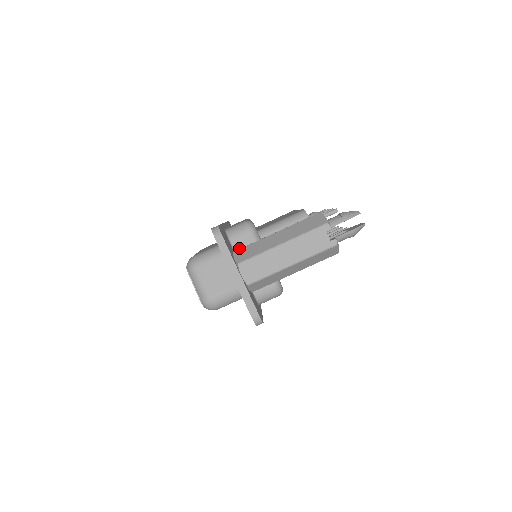
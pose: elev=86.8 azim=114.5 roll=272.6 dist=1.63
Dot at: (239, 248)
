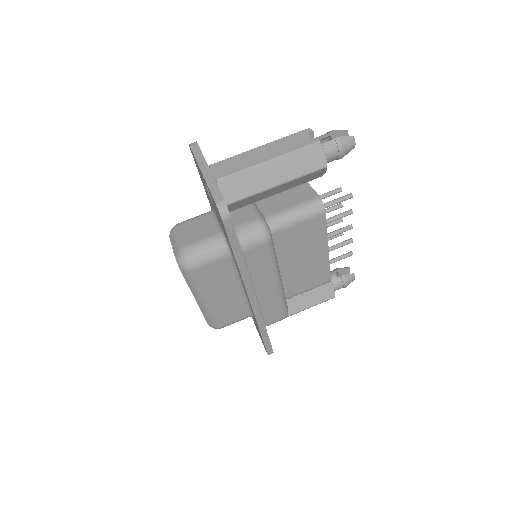
Dot at: occluded
